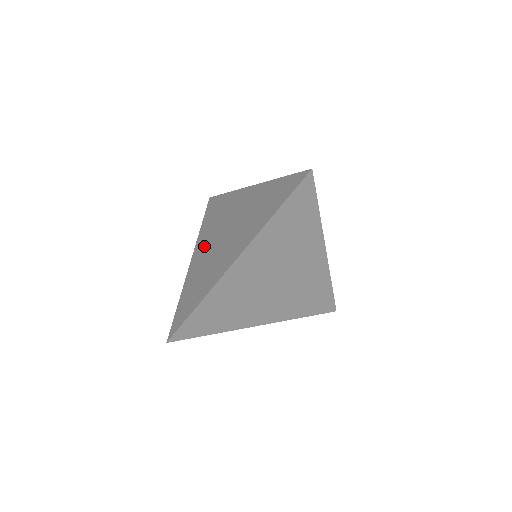
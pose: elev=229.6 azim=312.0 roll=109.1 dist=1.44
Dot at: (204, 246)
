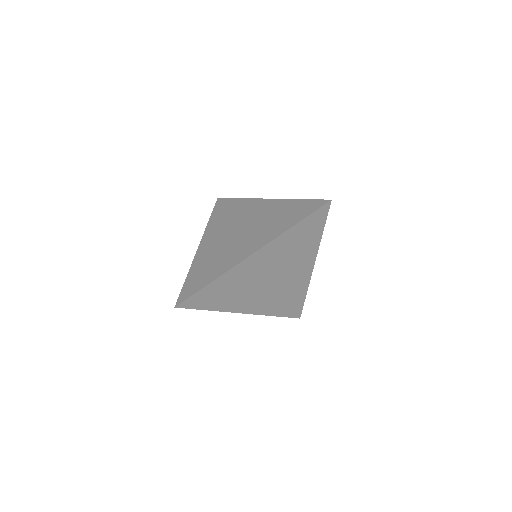
Dot at: (215, 237)
